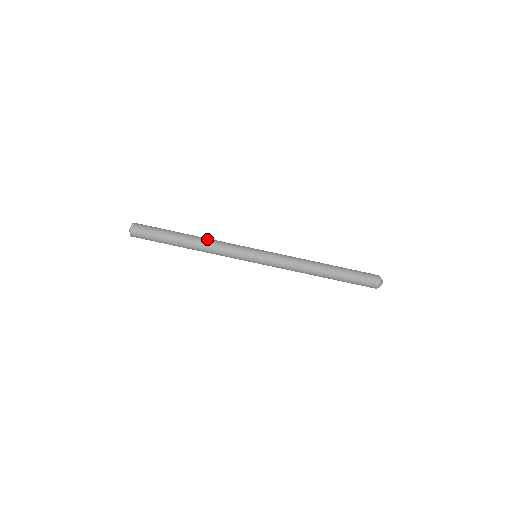
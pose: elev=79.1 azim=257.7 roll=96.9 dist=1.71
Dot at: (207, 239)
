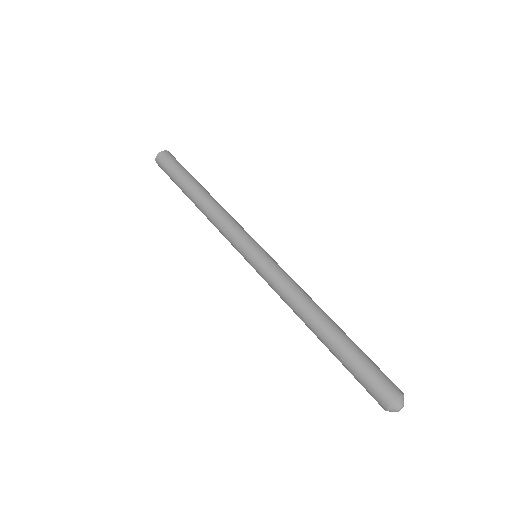
Dot at: occluded
